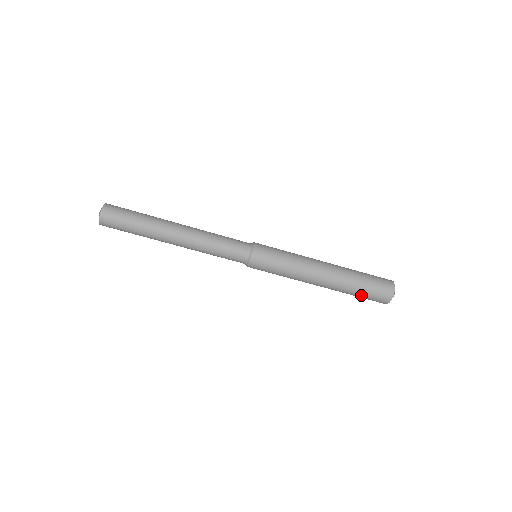
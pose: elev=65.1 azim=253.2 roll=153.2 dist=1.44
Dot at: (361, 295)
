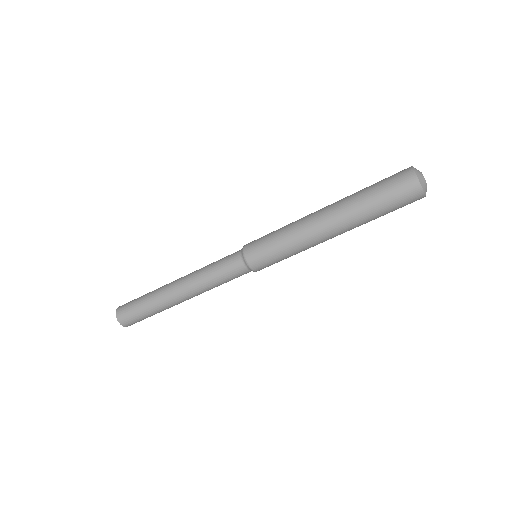
Dot at: (383, 209)
